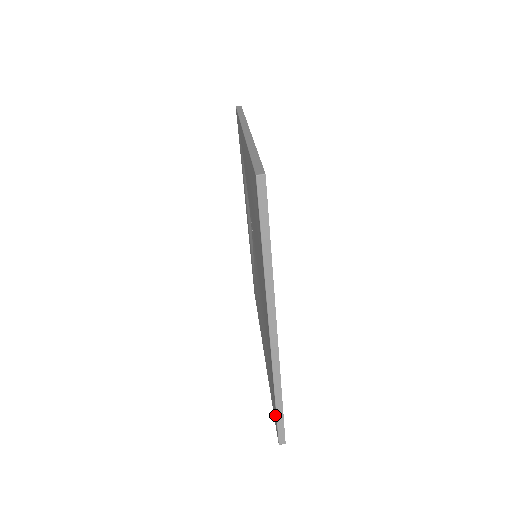
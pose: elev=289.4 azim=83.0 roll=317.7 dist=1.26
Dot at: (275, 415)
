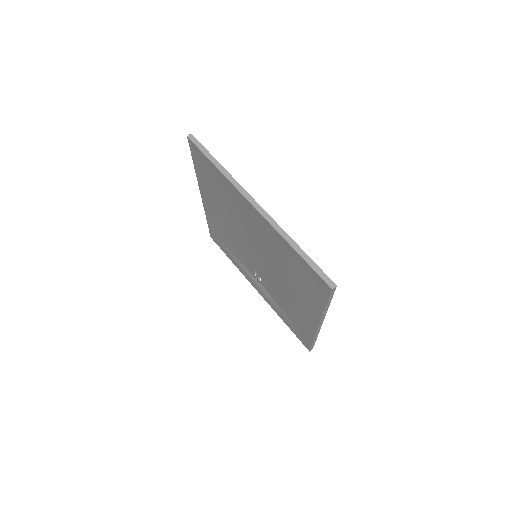
Dot at: (317, 282)
